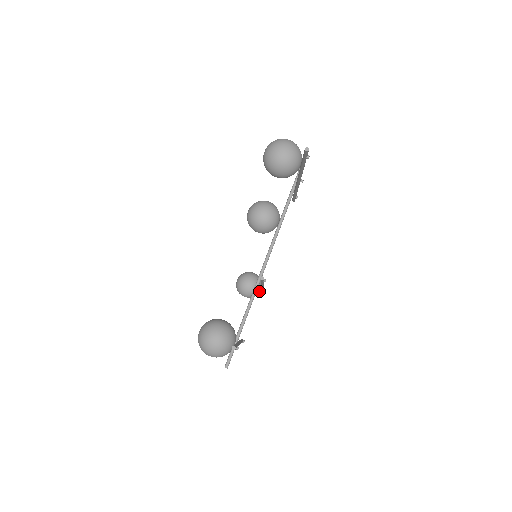
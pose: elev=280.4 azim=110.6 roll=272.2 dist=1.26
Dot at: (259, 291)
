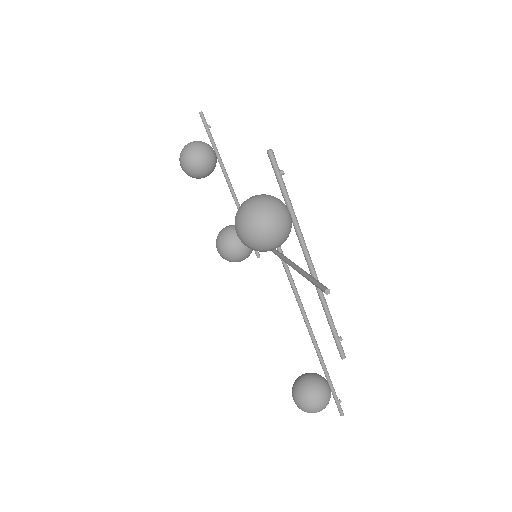
Dot at: (327, 383)
